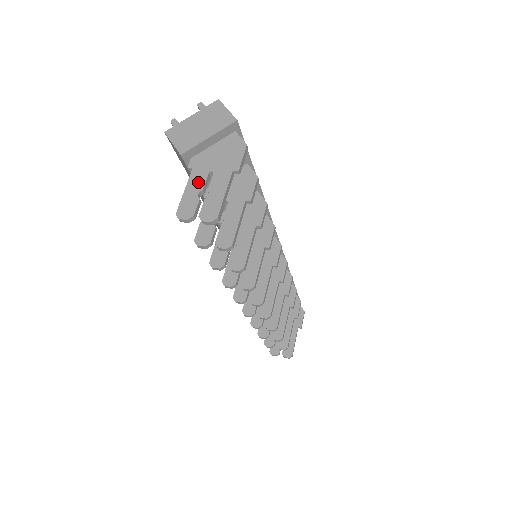
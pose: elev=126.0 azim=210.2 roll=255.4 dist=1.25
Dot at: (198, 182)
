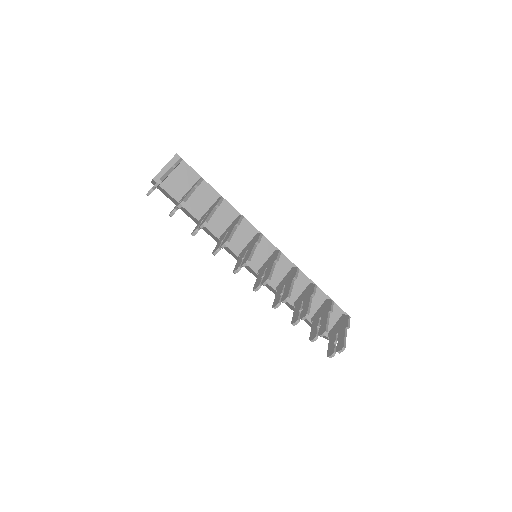
Dot at: occluded
